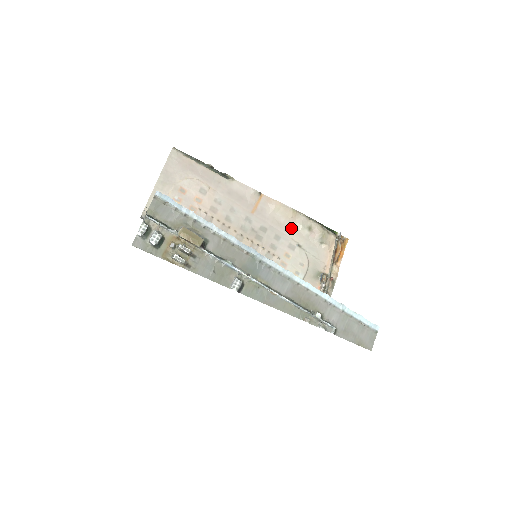
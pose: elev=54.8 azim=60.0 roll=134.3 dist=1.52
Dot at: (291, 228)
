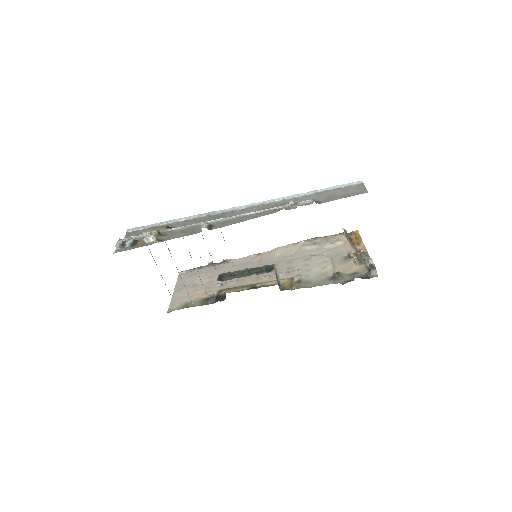
Dot at: (299, 253)
